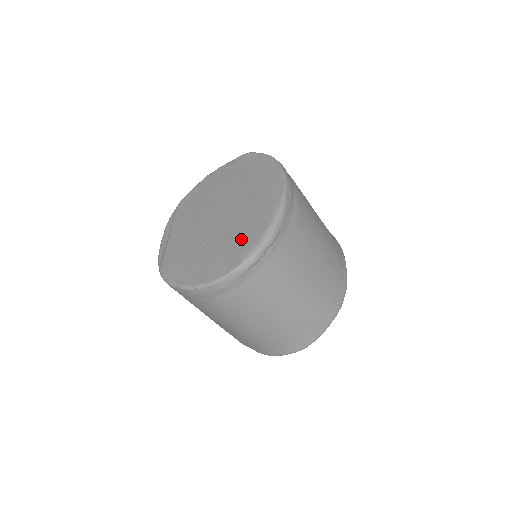
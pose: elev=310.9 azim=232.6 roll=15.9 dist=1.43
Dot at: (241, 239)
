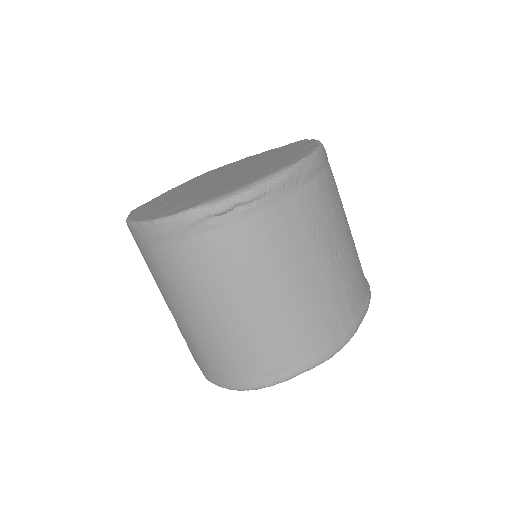
Dot at: (219, 189)
